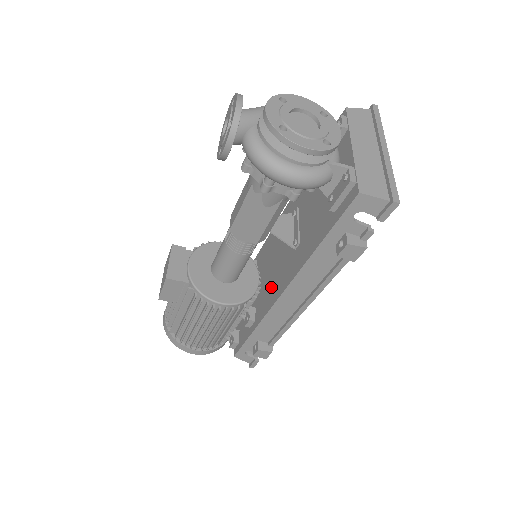
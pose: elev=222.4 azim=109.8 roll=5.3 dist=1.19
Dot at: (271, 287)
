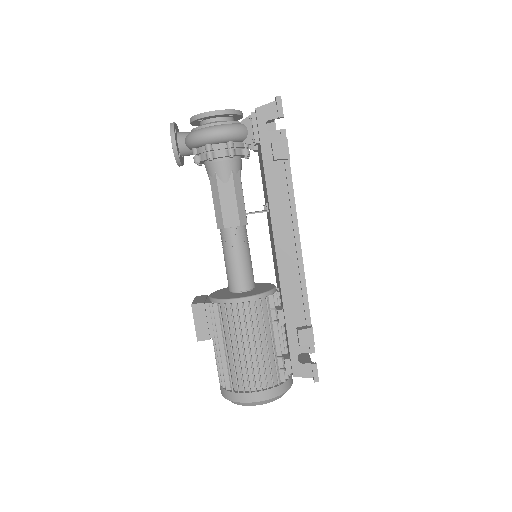
Dot at: (276, 265)
